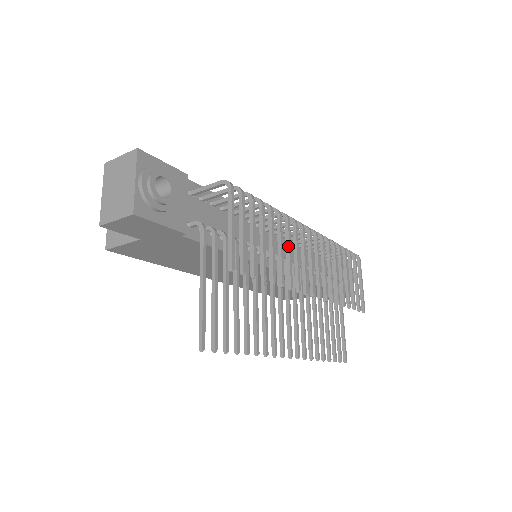
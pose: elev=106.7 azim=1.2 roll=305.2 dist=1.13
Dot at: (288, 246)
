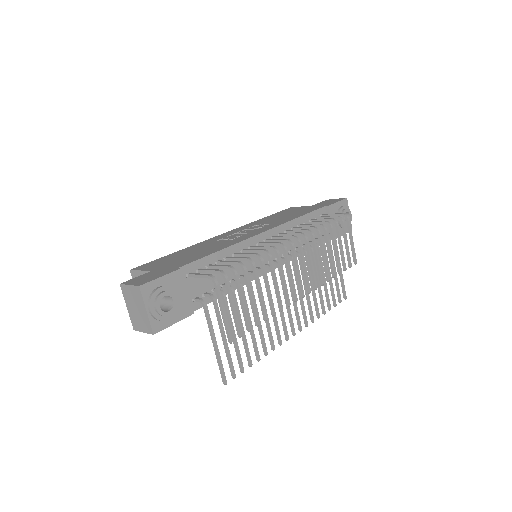
Dot at: (274, 280)
